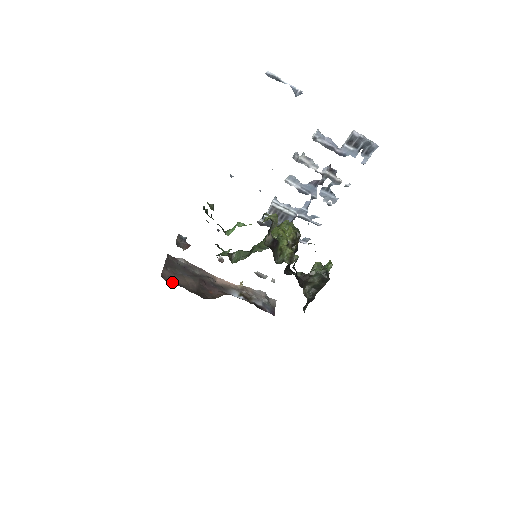
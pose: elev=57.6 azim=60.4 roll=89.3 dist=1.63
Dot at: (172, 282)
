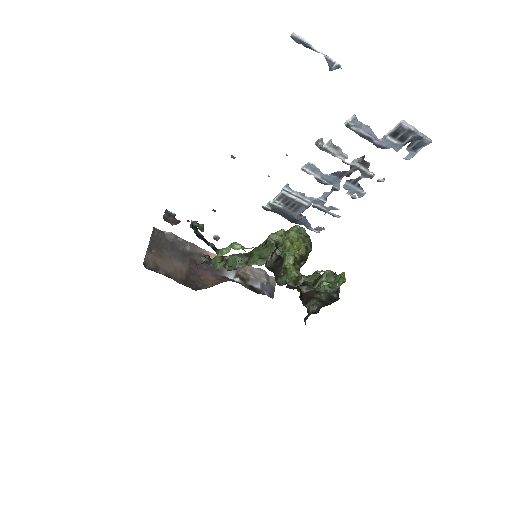
Dot at: (156, 270)
